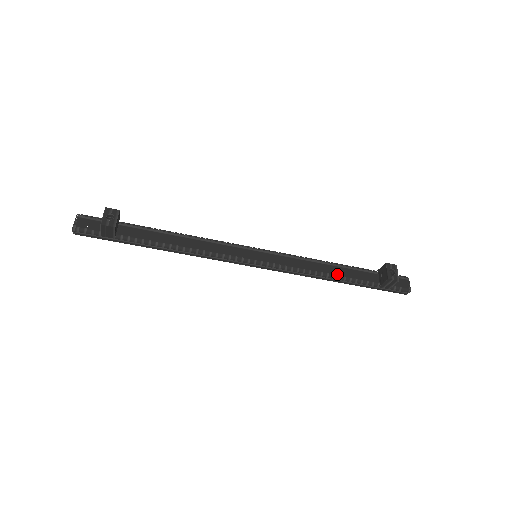
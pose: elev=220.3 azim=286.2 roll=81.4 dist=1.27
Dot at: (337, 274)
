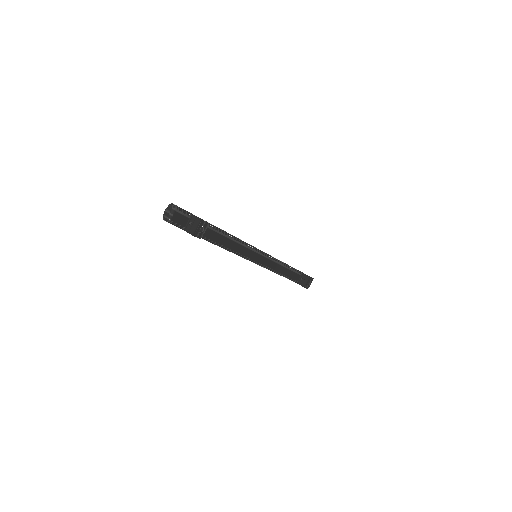
Dot at: (284, 274)
